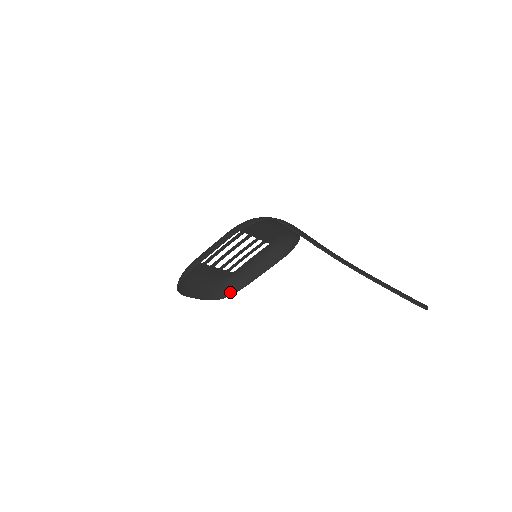
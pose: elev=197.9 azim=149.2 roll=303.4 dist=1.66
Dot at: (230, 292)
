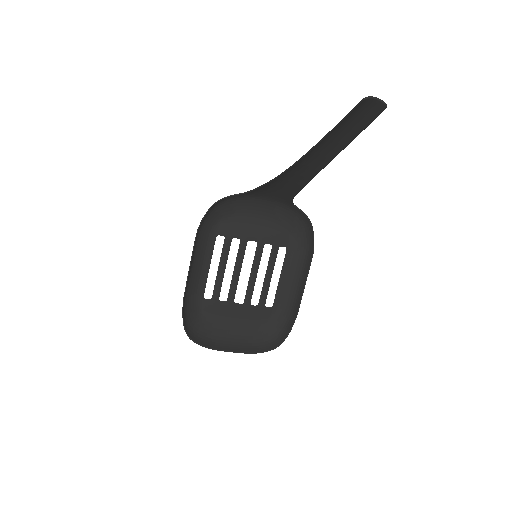
Dot at: (283, 336)
